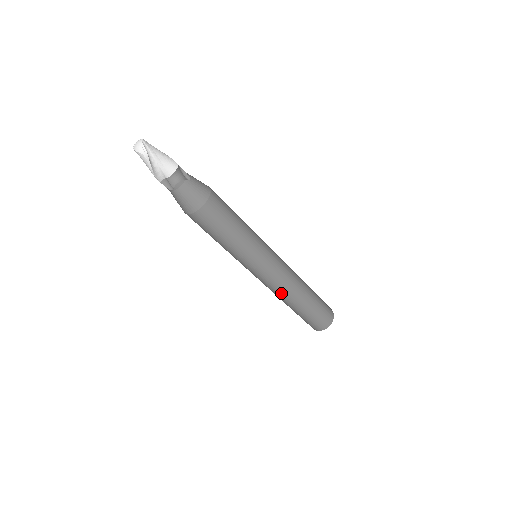
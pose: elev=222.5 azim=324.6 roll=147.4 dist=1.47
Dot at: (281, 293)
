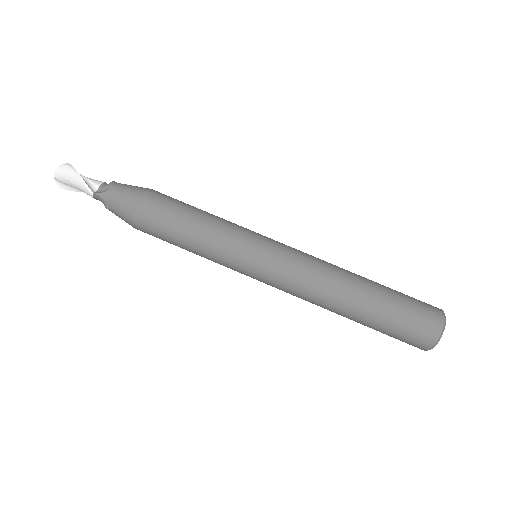
Dot at: (324, 272)
